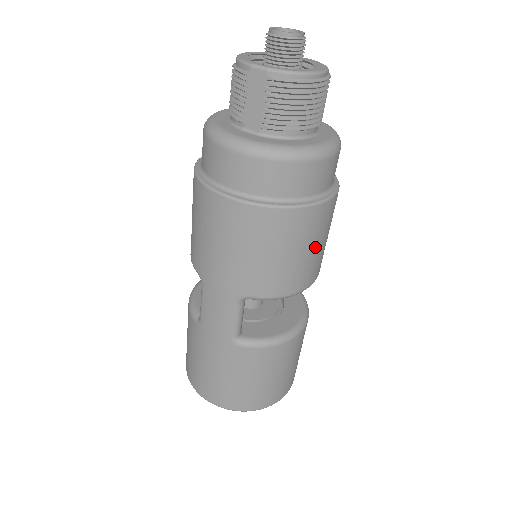
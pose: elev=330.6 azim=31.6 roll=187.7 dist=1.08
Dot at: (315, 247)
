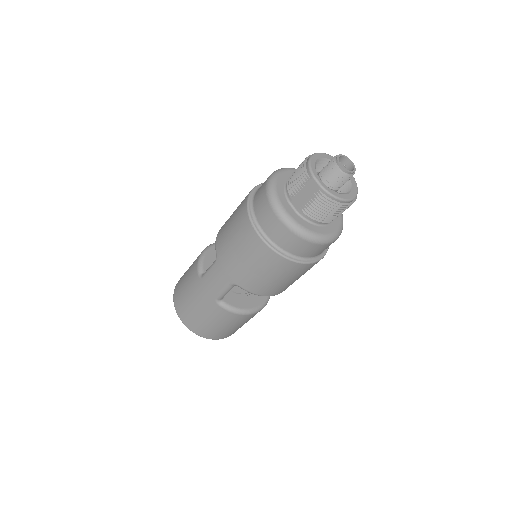
Dot at: (293, 280)
